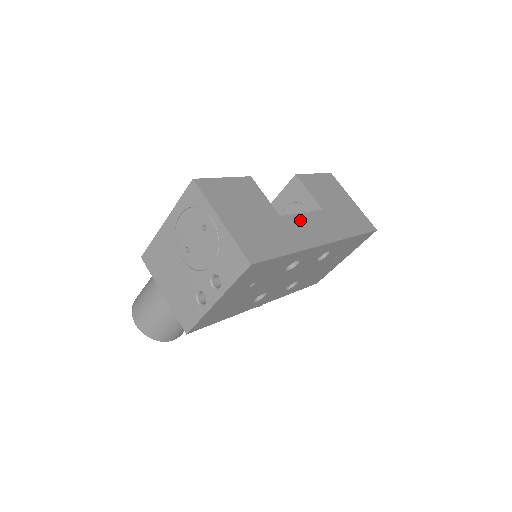
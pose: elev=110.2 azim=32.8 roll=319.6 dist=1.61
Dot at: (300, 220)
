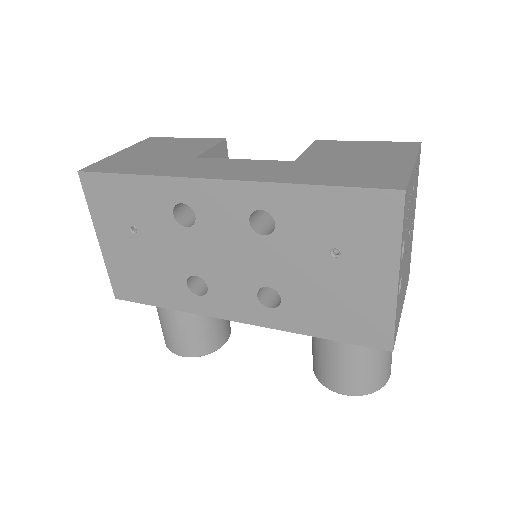
Dot at: (221, 162)
